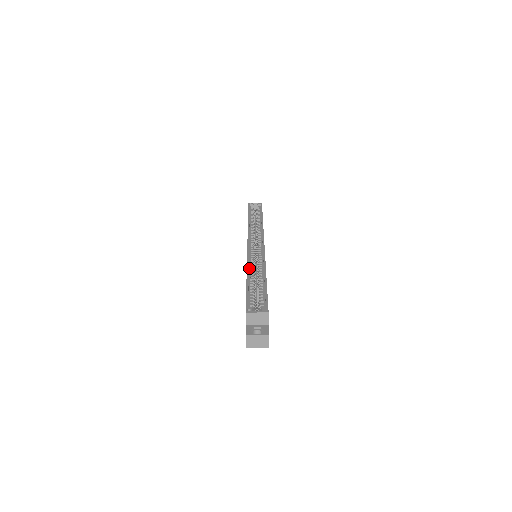
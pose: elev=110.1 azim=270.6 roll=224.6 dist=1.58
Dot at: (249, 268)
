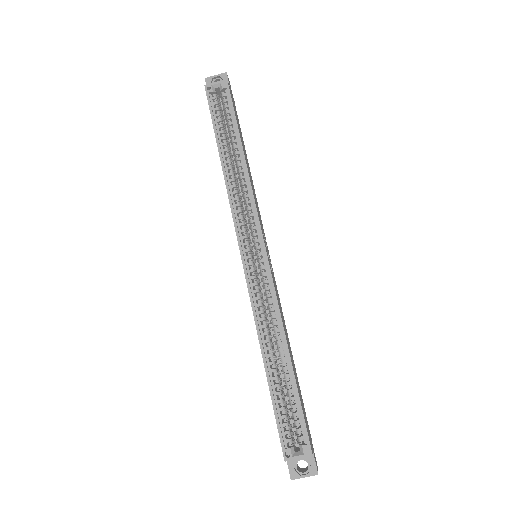
Dot at: (261, 333)
